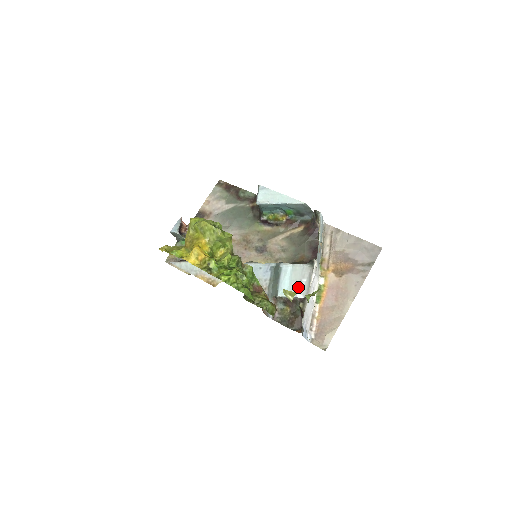
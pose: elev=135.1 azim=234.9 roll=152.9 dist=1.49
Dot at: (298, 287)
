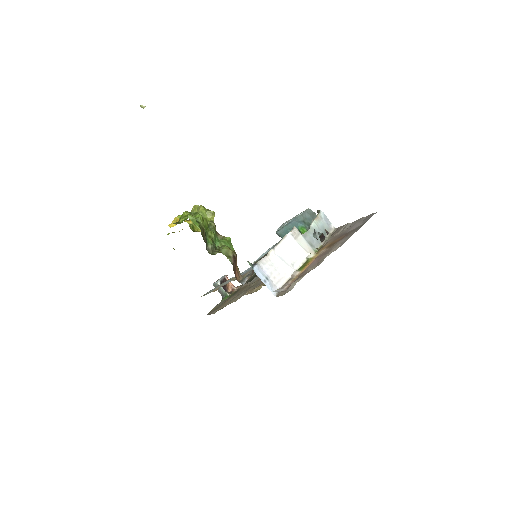
Dot at: (272, 248)
